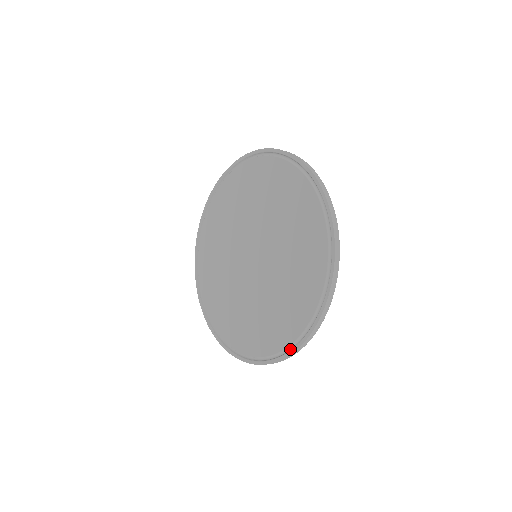
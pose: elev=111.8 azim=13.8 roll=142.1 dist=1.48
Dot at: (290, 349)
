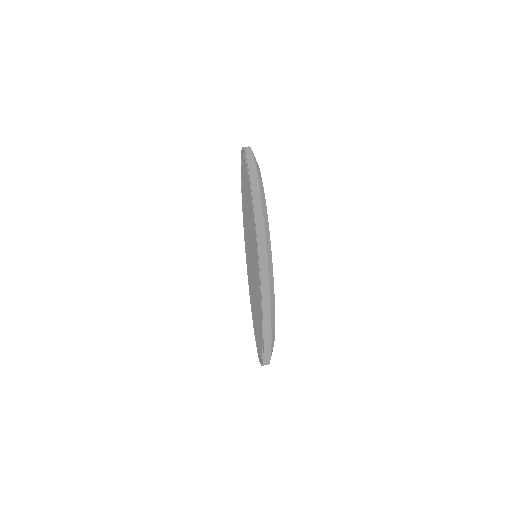
Dot at: occluded
